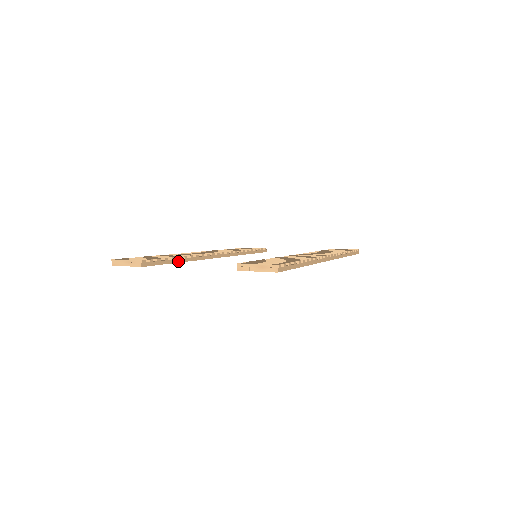
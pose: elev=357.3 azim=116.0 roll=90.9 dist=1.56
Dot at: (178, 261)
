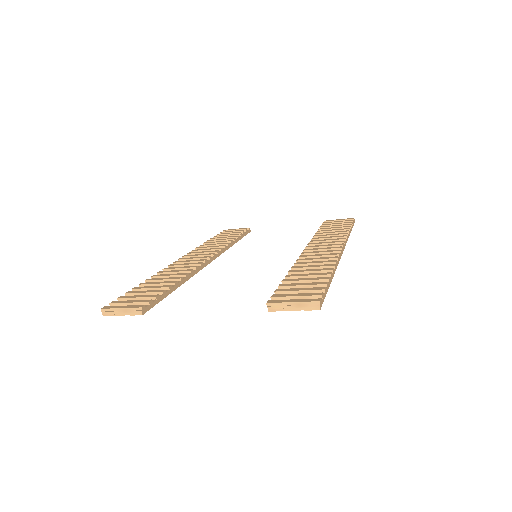
Dot at: (176, 287)
